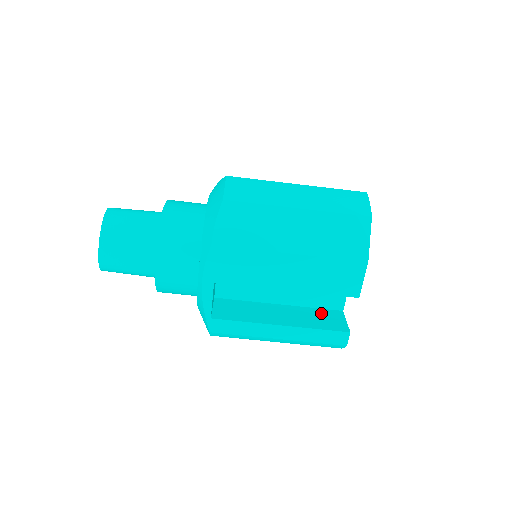
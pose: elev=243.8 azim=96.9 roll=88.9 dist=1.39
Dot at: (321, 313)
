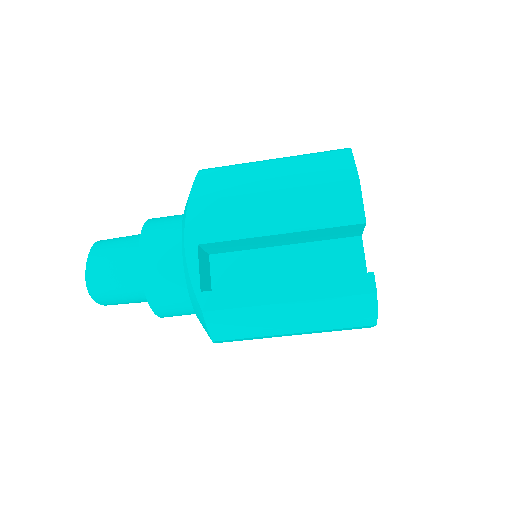
Dot at: occluded
